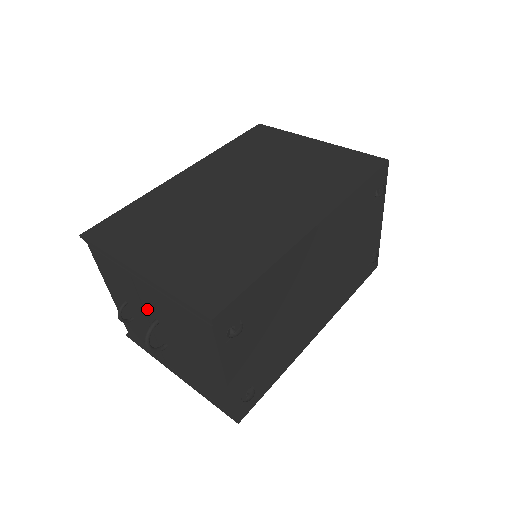
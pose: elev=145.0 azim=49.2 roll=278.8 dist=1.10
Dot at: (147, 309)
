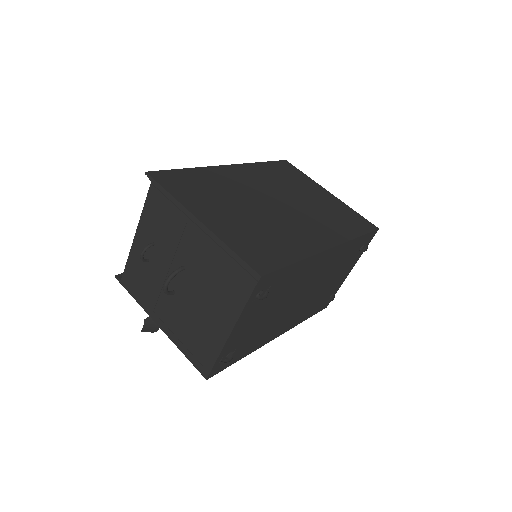
Dot at: (179, 255)
